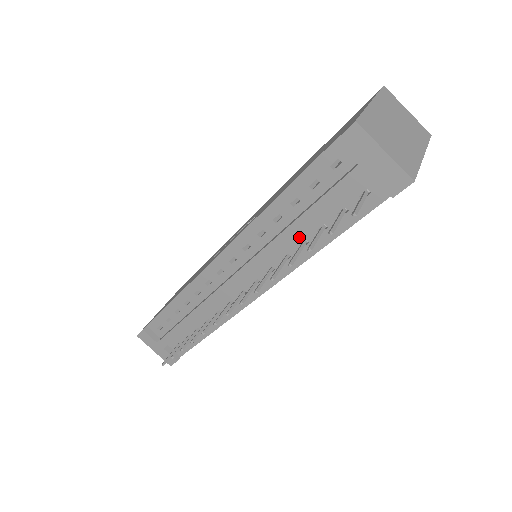
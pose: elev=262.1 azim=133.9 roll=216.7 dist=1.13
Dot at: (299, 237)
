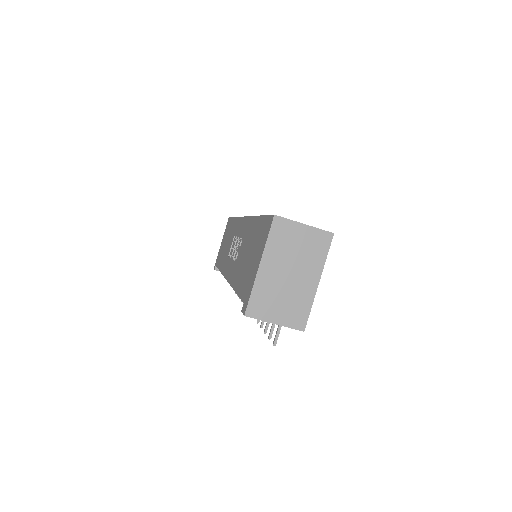
Dot at: occluded
